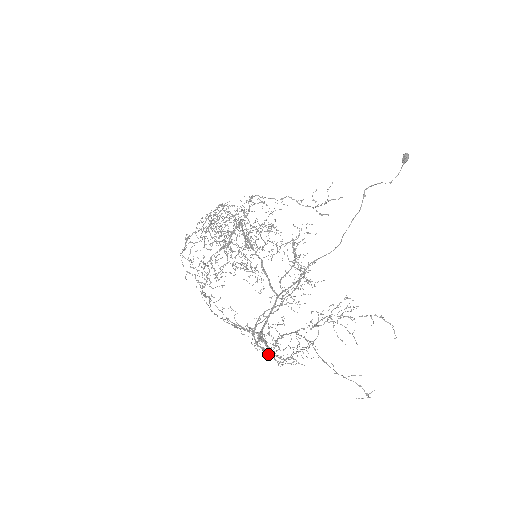
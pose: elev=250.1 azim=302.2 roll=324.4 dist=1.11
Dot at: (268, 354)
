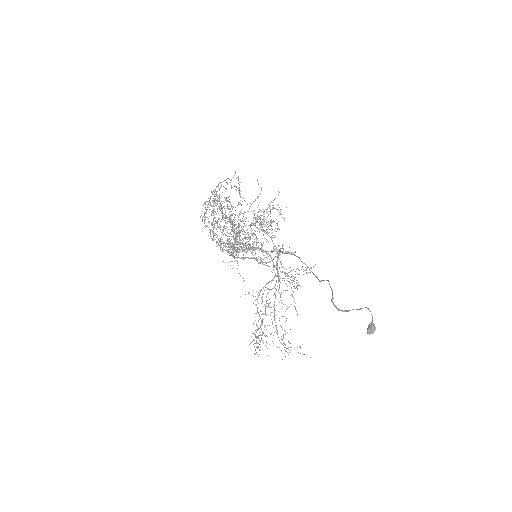
Dot at: occluded
